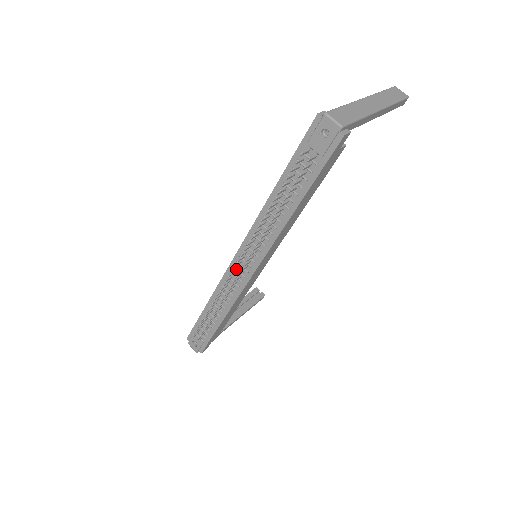
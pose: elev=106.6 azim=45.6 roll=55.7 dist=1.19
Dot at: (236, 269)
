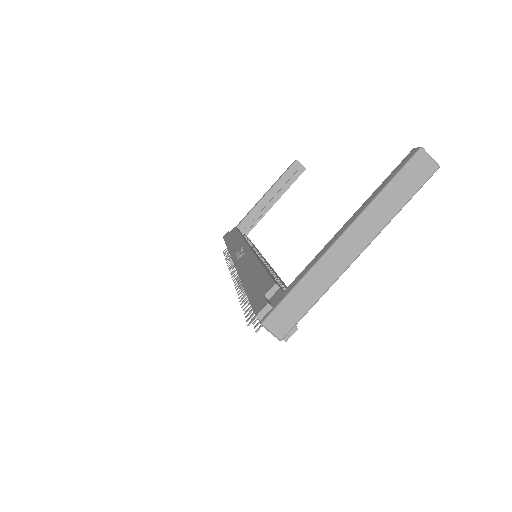
Dot at: occluded
